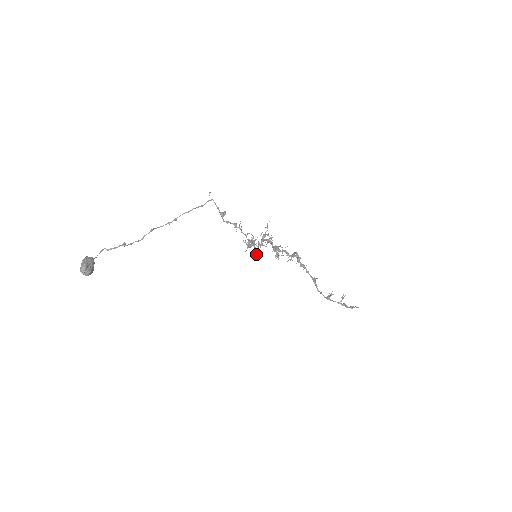
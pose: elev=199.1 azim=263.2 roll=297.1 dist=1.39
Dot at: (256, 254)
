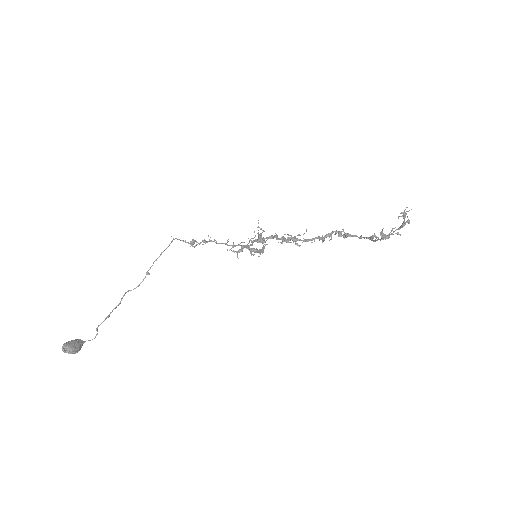
Dot at: (259, 256)
